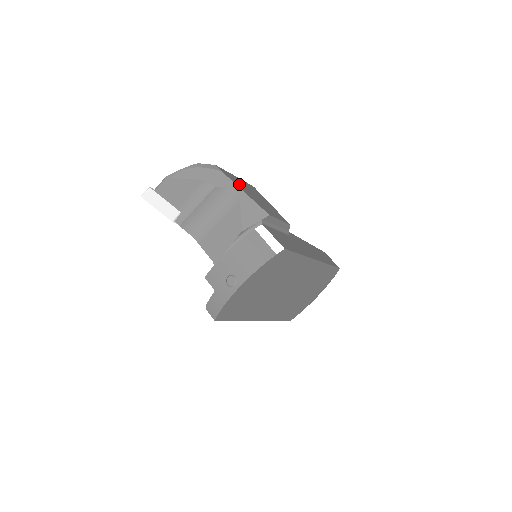
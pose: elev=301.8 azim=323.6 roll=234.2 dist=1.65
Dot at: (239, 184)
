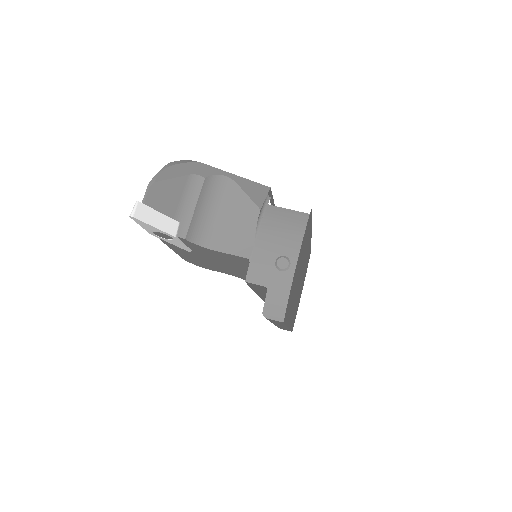
Dot at: occluded
